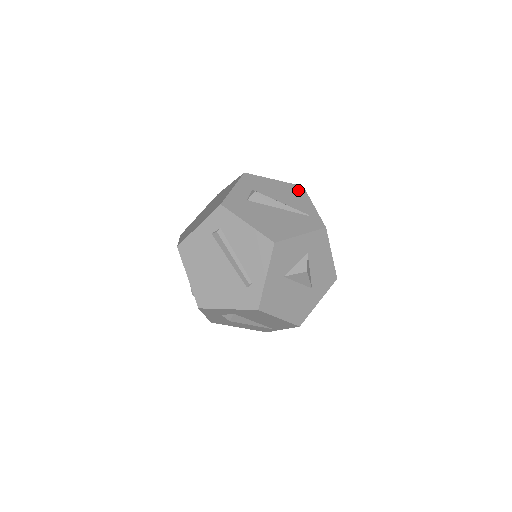
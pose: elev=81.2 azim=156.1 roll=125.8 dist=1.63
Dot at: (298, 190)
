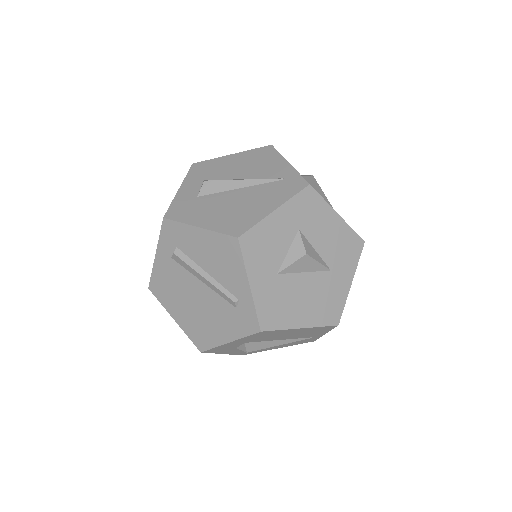
Dot at: (265, 153)
